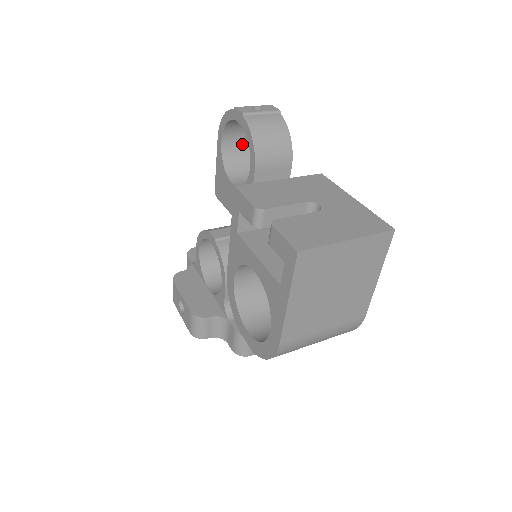
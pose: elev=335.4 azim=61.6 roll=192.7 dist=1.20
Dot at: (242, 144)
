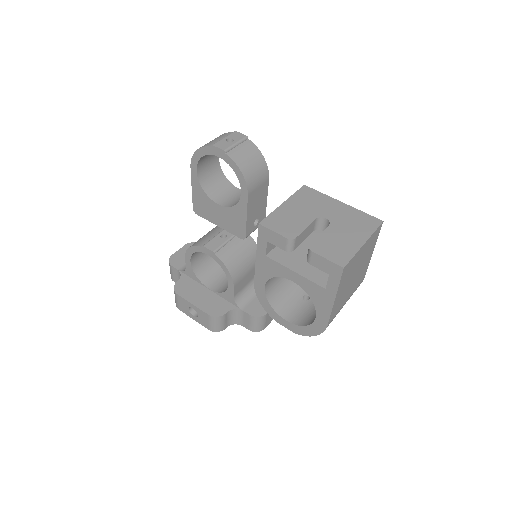
Dot at: (210, 166)
